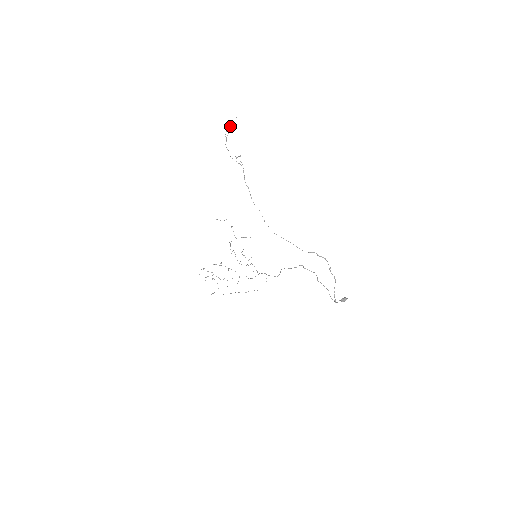
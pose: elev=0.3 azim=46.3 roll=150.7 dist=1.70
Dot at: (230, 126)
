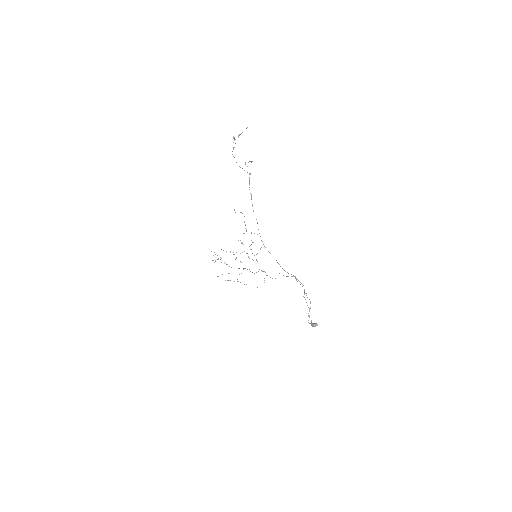
Dot at: occluded
